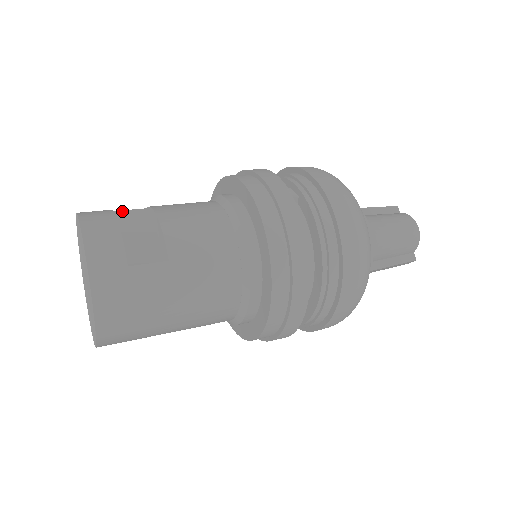
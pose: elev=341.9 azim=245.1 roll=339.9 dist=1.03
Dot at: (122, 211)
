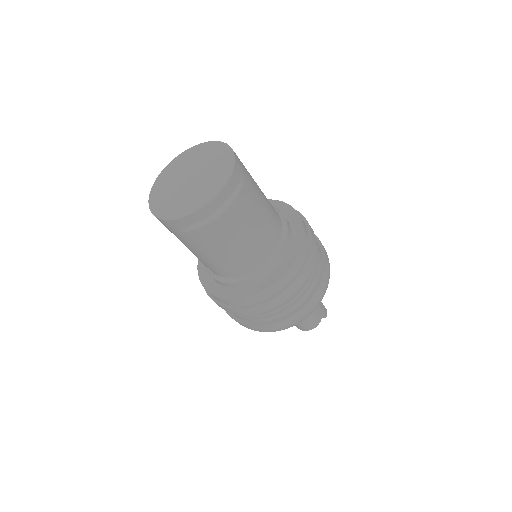
Dot at: occluded
